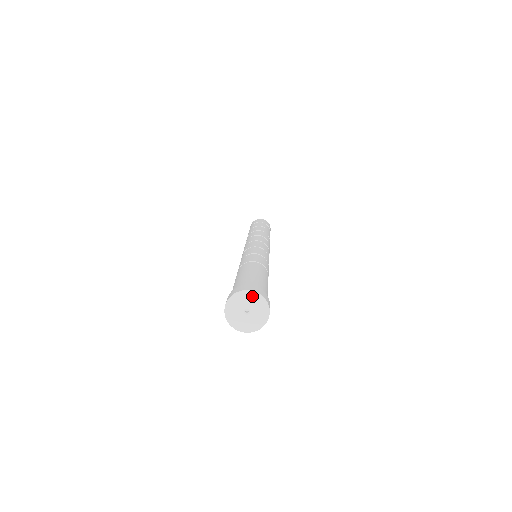
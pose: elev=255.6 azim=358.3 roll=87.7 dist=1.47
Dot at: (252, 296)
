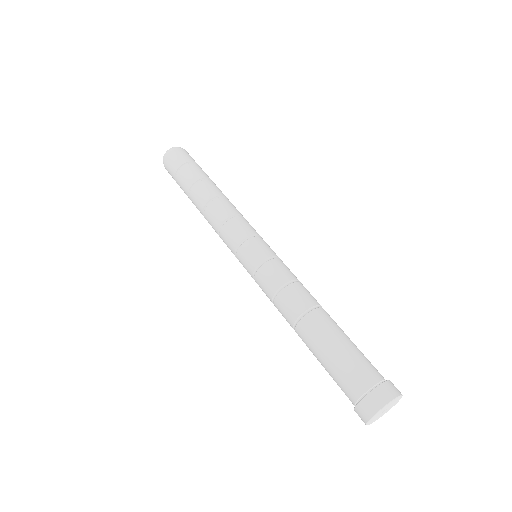
Dot at: occluded
